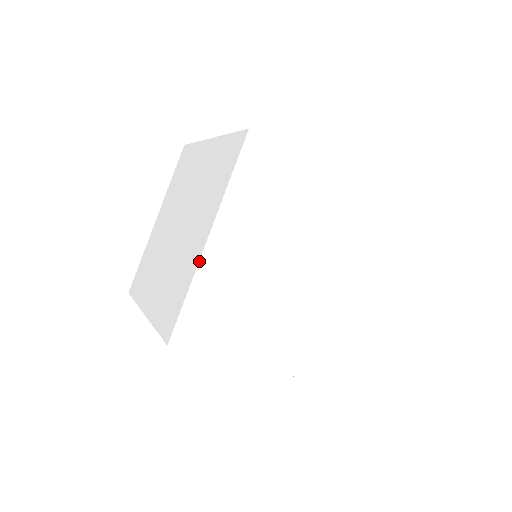
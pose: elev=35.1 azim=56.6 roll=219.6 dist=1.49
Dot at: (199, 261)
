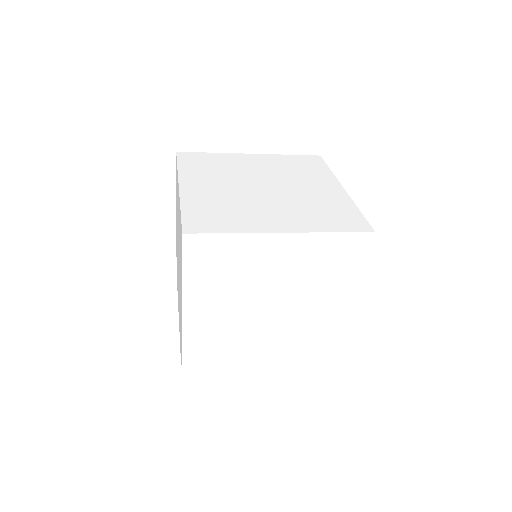
Dot at: (182, 326)
